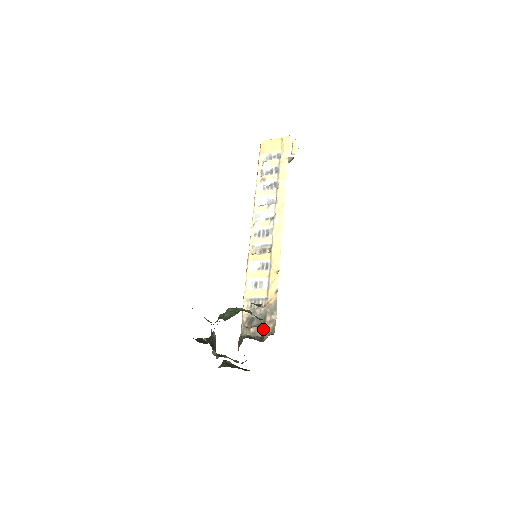
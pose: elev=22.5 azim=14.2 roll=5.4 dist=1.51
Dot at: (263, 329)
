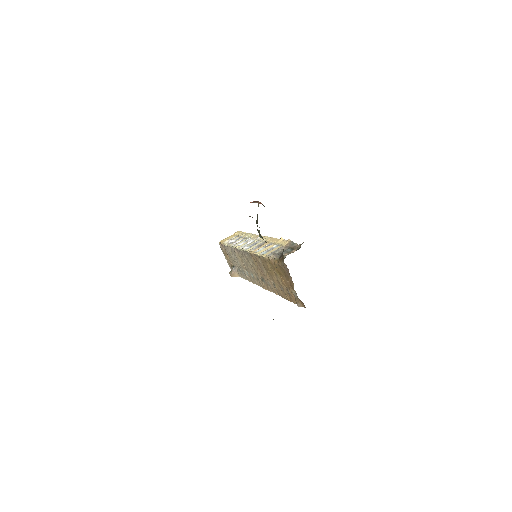
Dot at: (294, 251)
